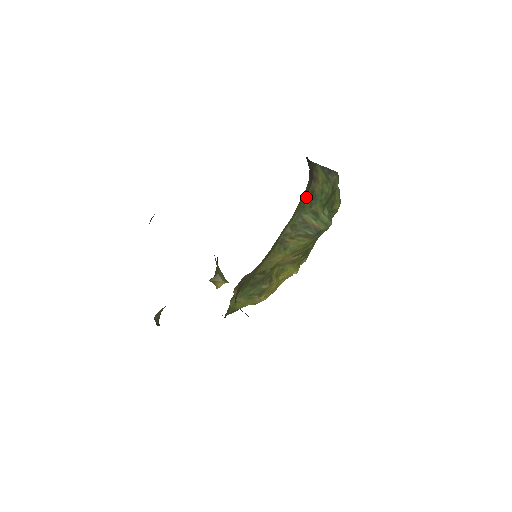
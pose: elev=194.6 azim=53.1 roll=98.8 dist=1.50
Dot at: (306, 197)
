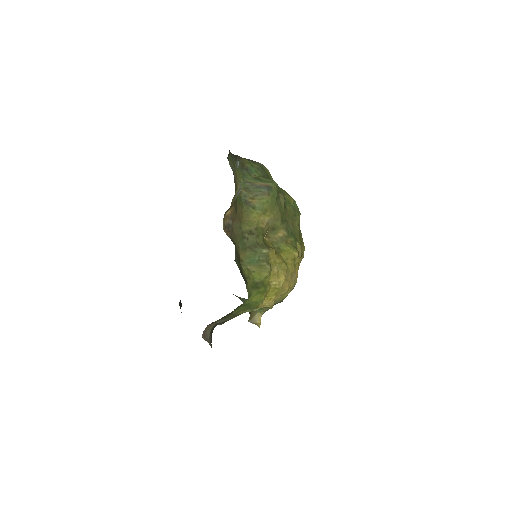
Dot at: (239, 167)
